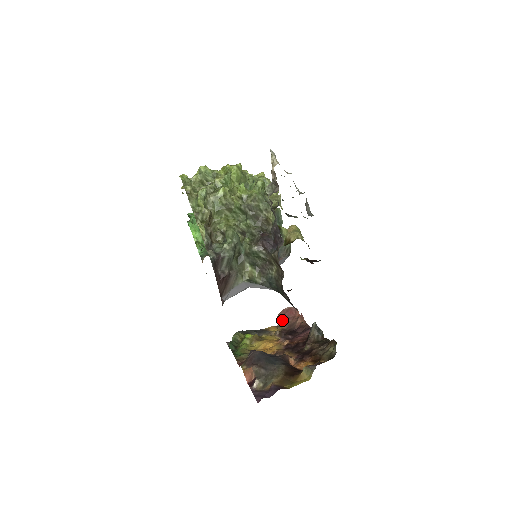
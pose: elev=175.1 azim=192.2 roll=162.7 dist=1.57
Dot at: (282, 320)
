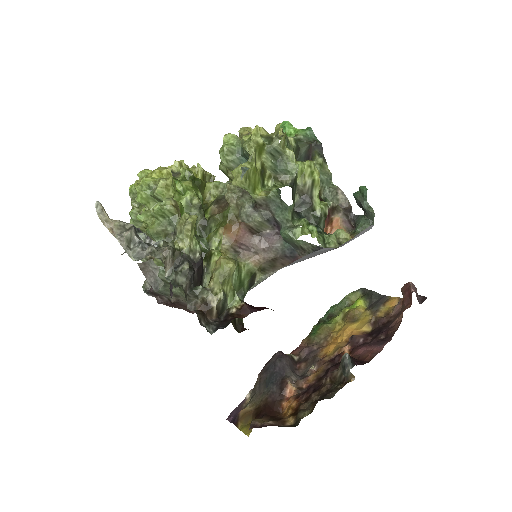
Dot at: occluded
